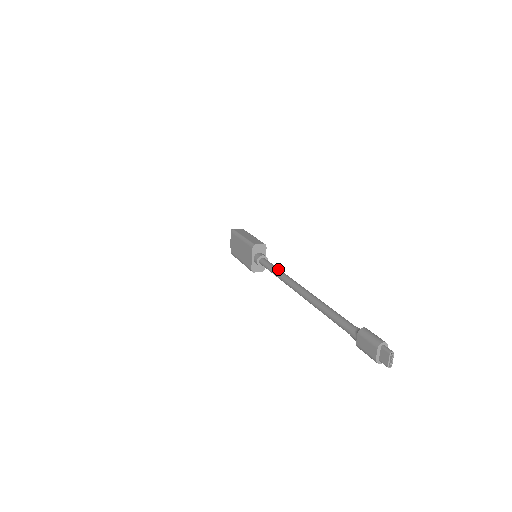
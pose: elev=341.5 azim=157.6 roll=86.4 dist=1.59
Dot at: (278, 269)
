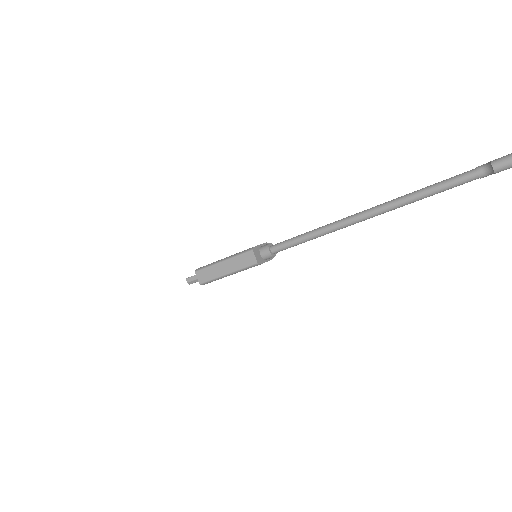
Dot at: occluded
